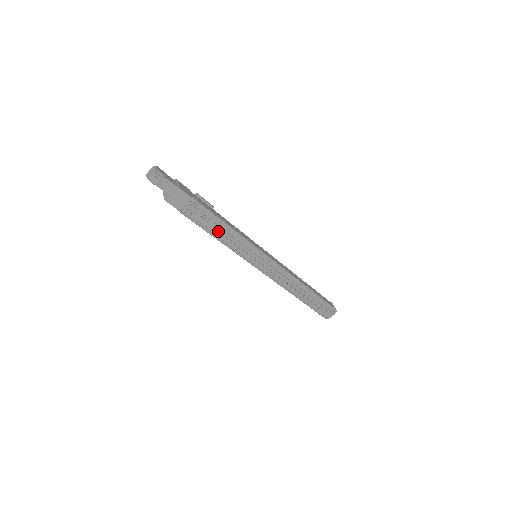
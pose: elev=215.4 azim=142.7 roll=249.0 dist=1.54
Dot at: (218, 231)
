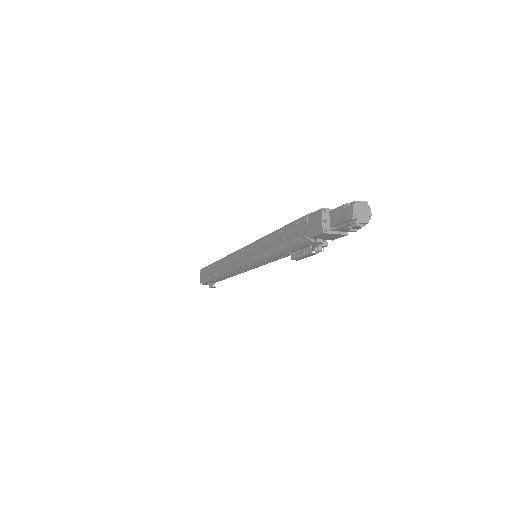
Dot at: (289, 254)
